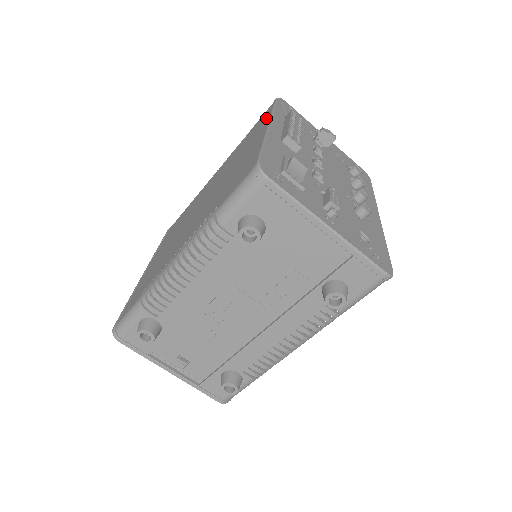
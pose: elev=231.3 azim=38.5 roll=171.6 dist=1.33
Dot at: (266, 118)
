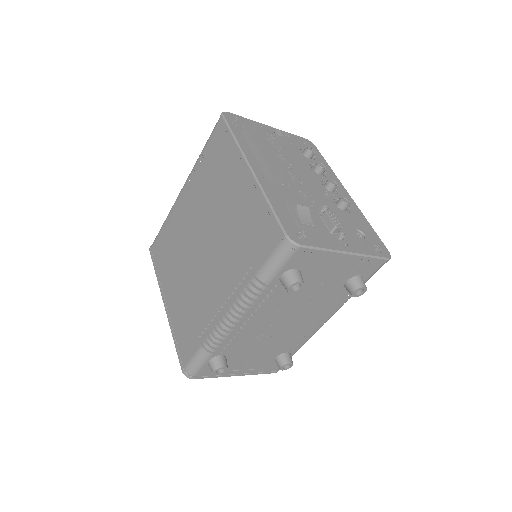
Dot at: (230, 148)
